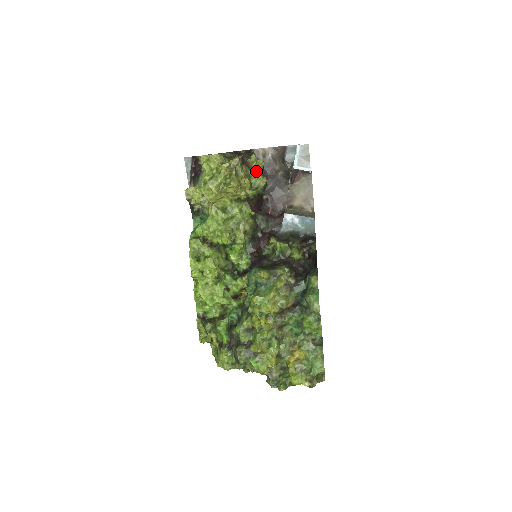
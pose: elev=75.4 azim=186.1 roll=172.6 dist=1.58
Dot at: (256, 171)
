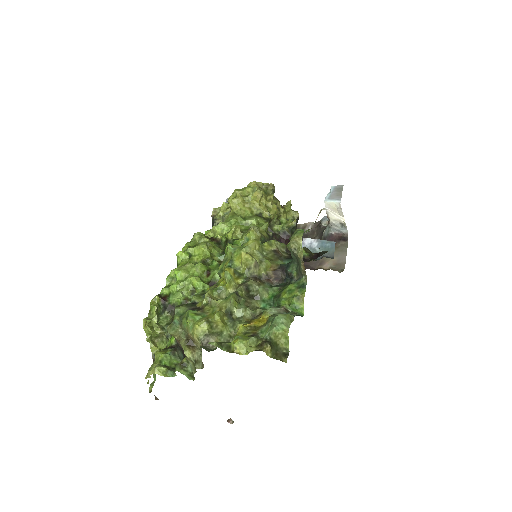
Dot at: occluded
